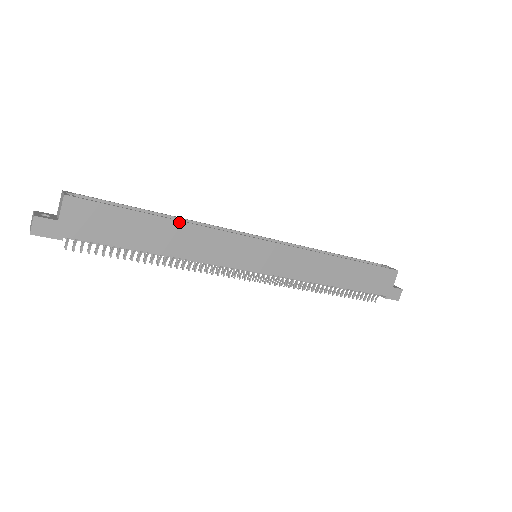
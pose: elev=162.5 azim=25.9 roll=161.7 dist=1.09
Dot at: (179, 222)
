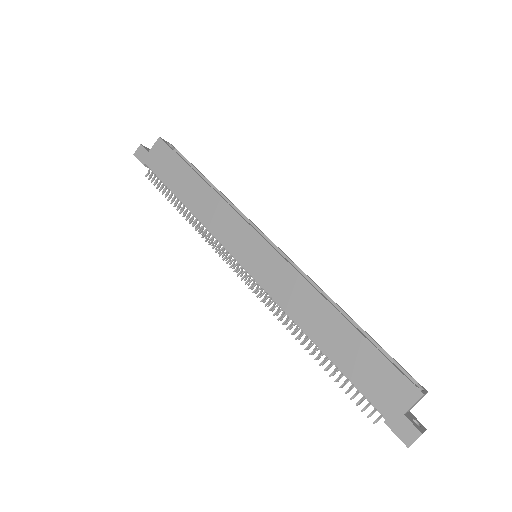
Dot at: (207, 185)
